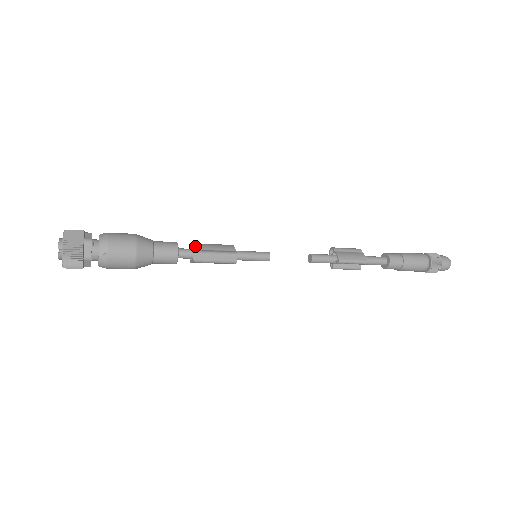
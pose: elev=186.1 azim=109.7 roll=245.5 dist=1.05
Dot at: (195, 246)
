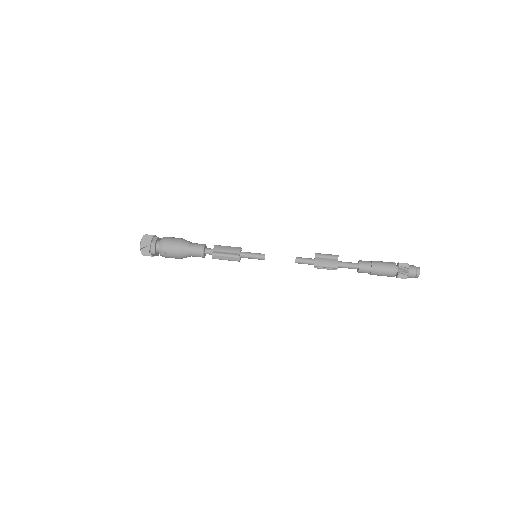
Dot at: (215, 248)
